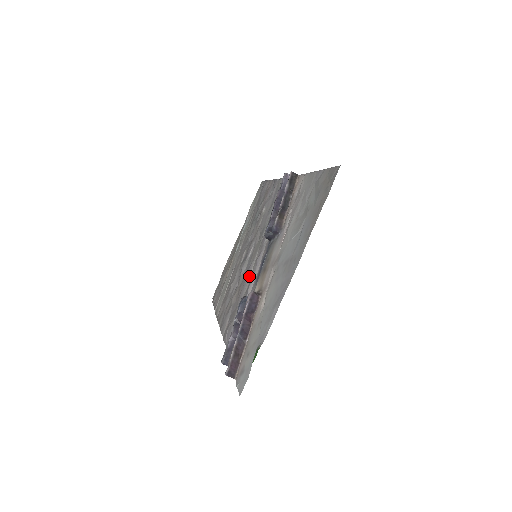
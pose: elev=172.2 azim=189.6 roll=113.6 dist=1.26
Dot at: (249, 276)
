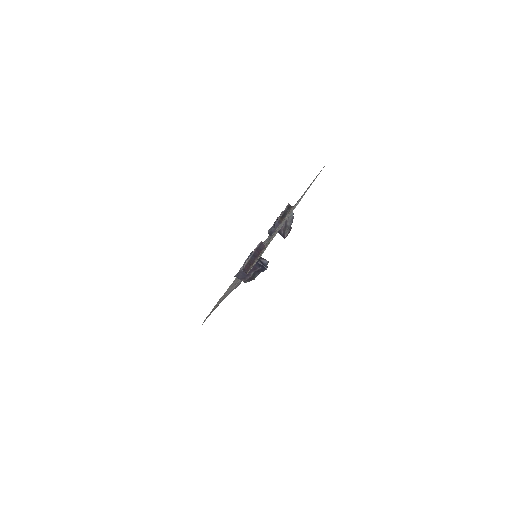
Dot at: occluded
